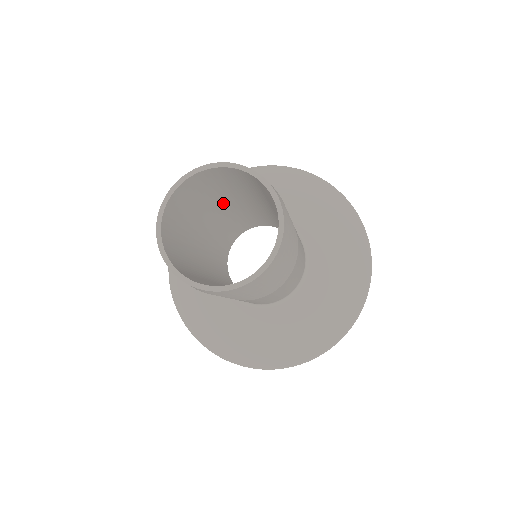
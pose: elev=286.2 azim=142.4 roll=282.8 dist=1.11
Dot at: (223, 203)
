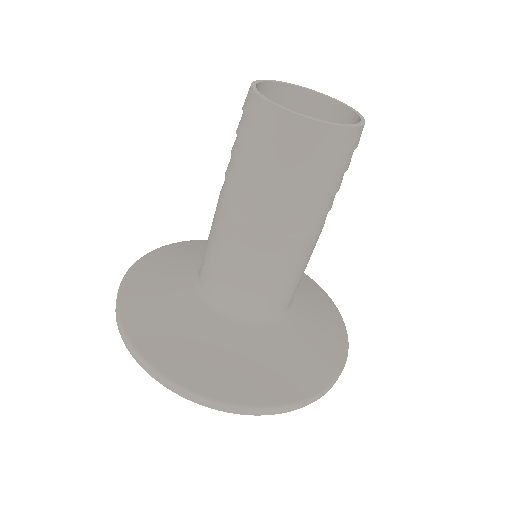
Dot at: occluded
